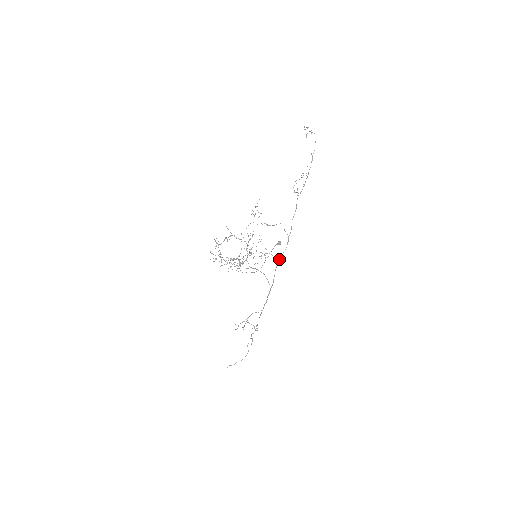
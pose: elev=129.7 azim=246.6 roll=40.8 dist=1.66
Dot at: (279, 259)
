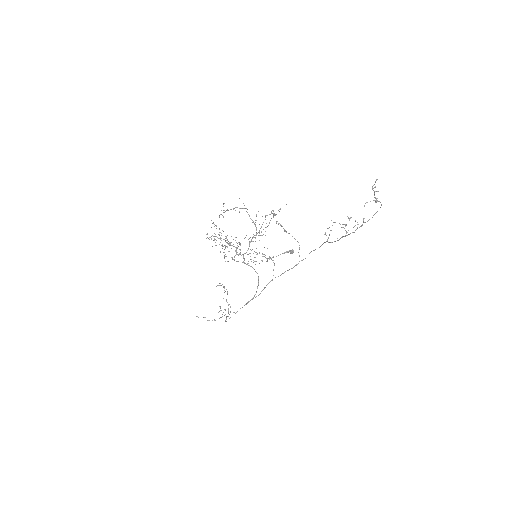
Dot at: occluded
